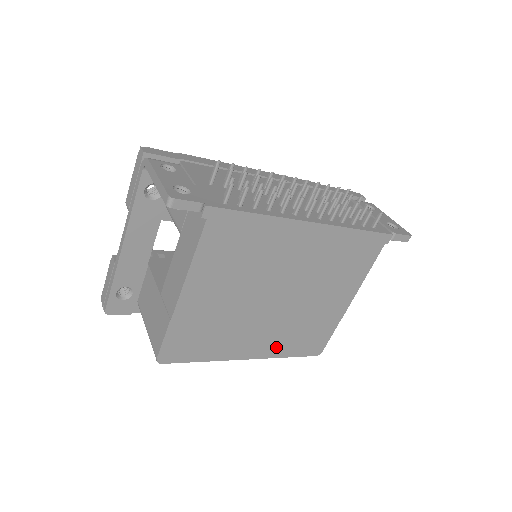
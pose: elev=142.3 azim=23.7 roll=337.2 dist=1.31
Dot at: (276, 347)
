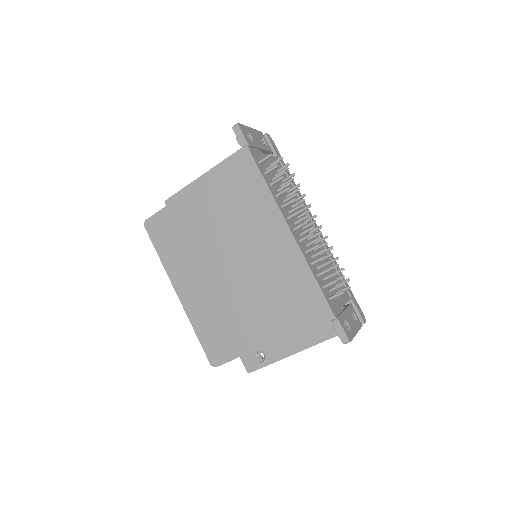
Dot at: (198, 311)
